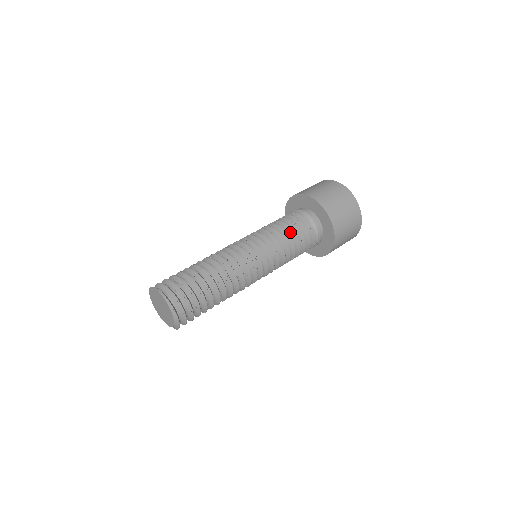
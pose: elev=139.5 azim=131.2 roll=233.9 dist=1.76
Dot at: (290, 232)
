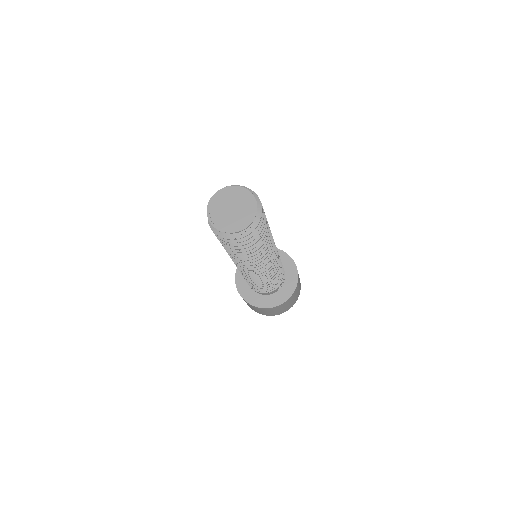
Dot at: occluded
